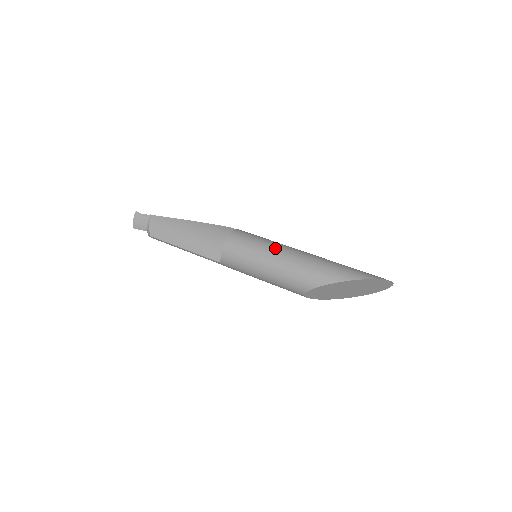
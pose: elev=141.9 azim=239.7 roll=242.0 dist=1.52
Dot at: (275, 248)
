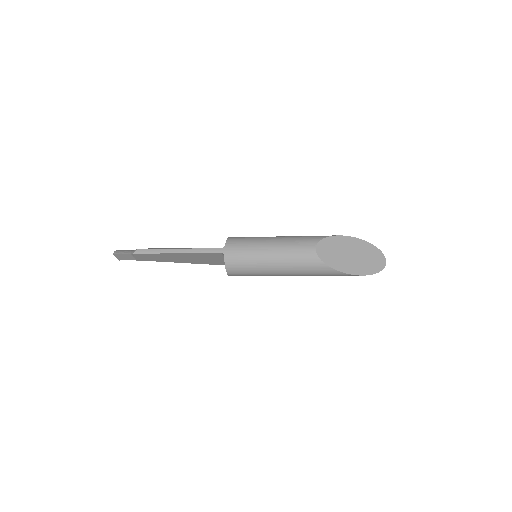
Dot at: occluded
